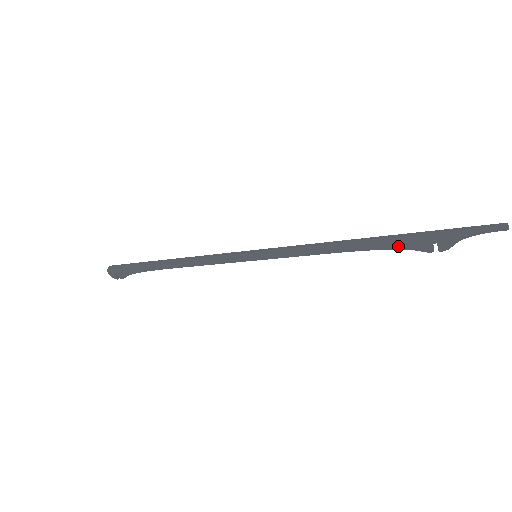
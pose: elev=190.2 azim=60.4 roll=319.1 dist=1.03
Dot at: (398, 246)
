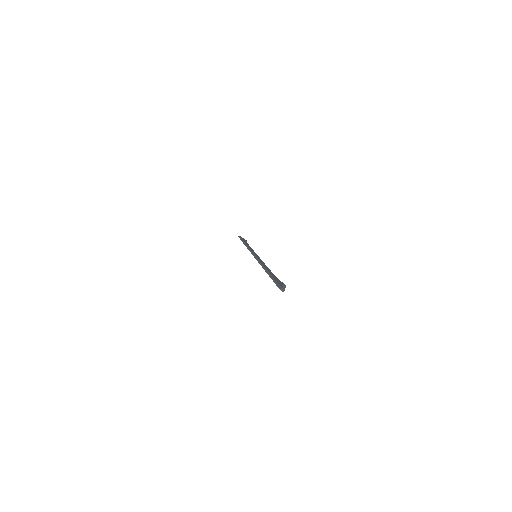
Dot at: occluded
